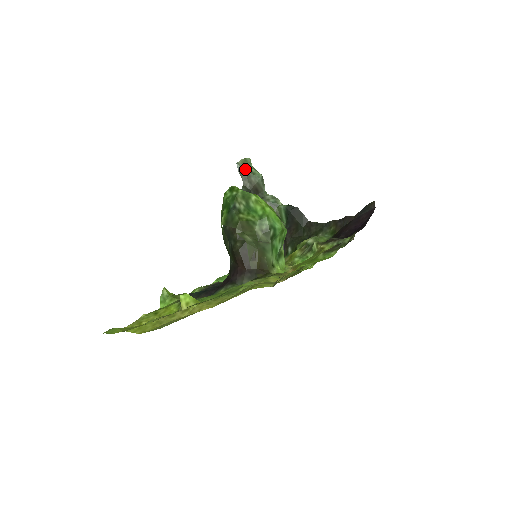
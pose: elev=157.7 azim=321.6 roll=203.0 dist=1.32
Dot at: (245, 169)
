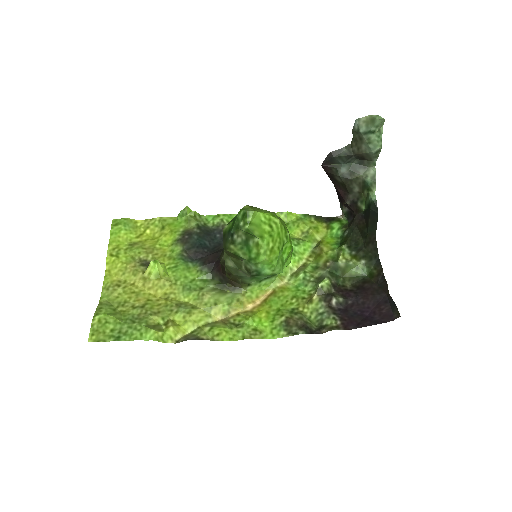
Dot at: (362, 131)
